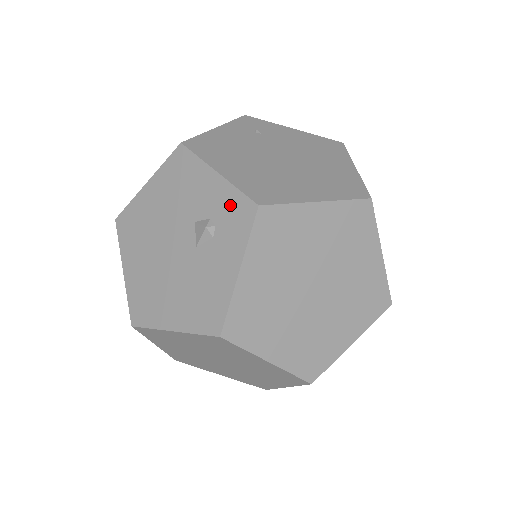
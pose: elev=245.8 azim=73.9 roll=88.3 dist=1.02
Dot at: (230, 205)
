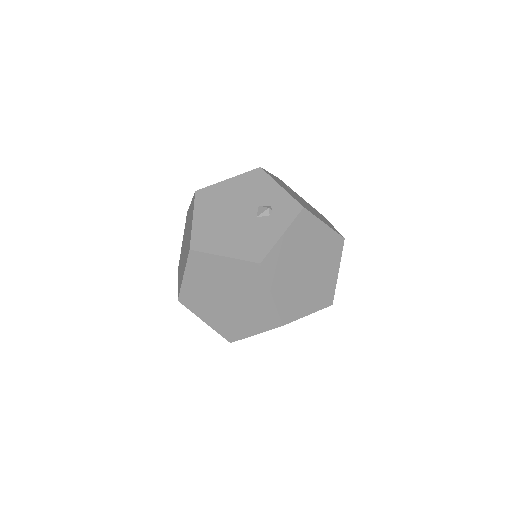
Dot at: (286, 203)
